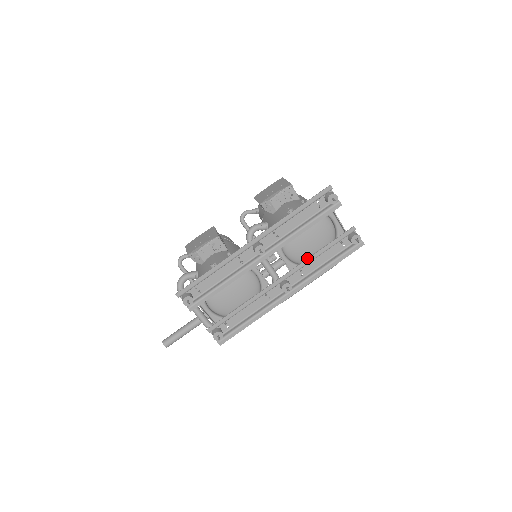
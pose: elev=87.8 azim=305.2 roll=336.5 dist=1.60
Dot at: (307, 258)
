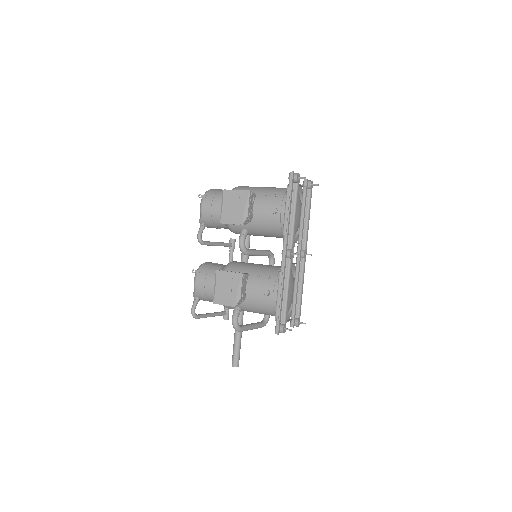
Dot at: (302, 226)
